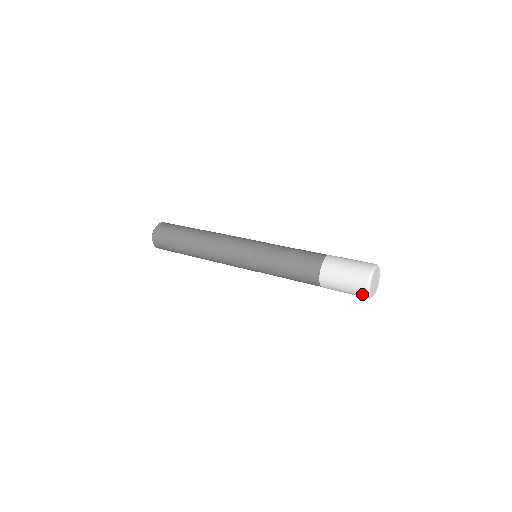
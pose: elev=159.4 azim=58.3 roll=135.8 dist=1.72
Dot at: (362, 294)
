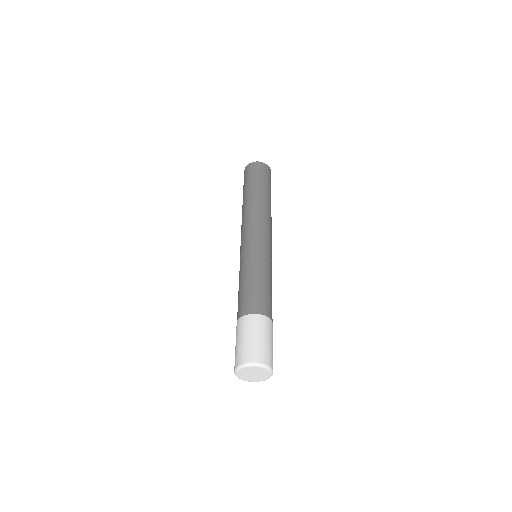
Dot at: occluded
